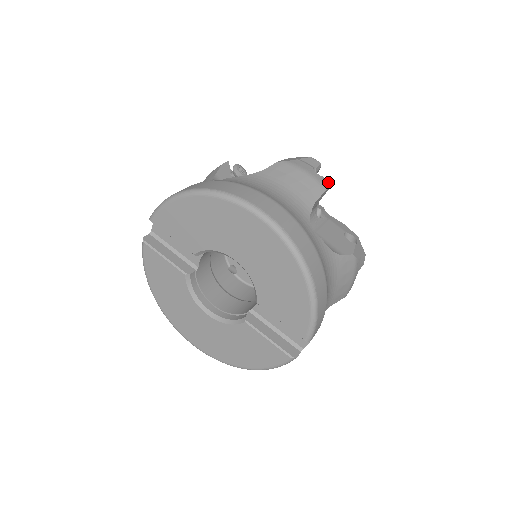
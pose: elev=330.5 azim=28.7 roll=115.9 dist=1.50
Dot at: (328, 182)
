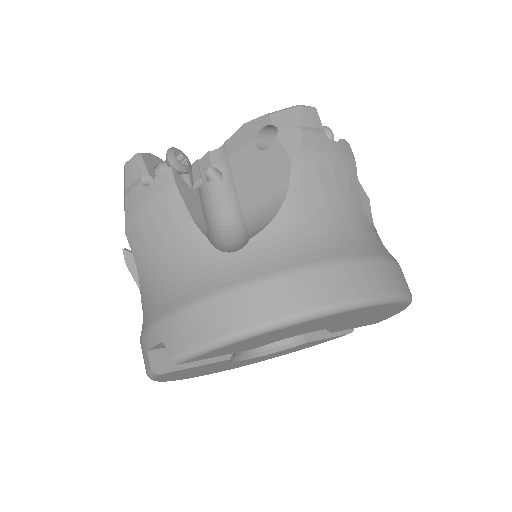
Dot at: (346, 143)
